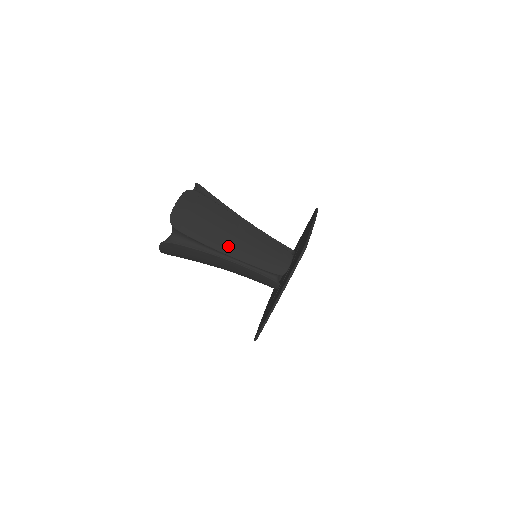
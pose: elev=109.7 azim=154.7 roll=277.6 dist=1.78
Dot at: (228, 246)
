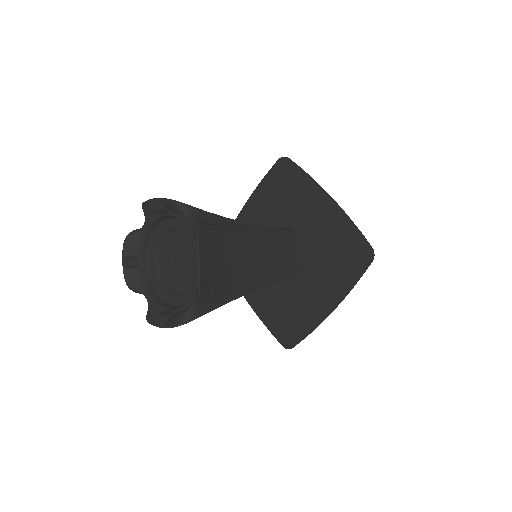
Dot at: (256, 275)
